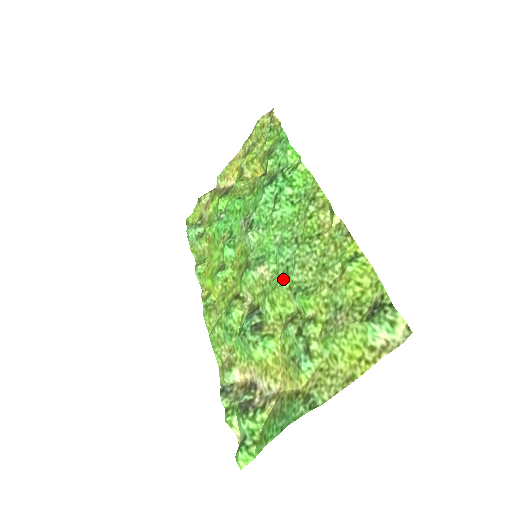
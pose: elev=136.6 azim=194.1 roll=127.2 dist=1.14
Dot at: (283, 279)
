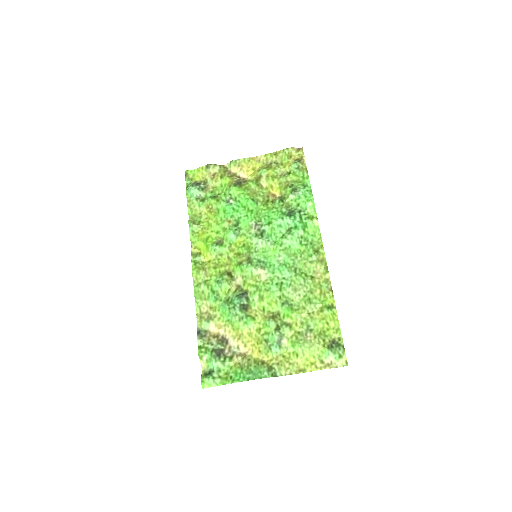
Dot at: (277, 289)
